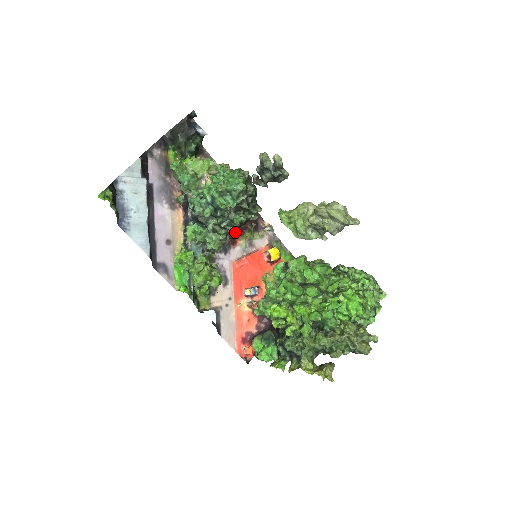
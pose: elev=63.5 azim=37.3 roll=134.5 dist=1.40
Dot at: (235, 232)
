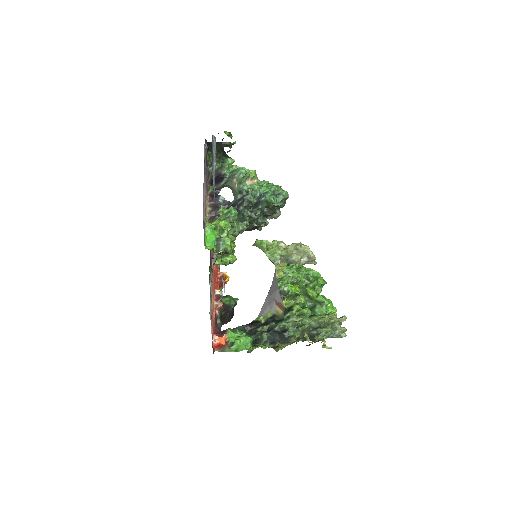
Dot at: occluded
